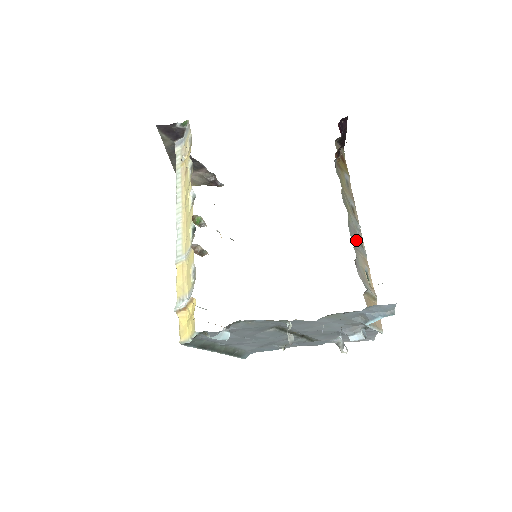
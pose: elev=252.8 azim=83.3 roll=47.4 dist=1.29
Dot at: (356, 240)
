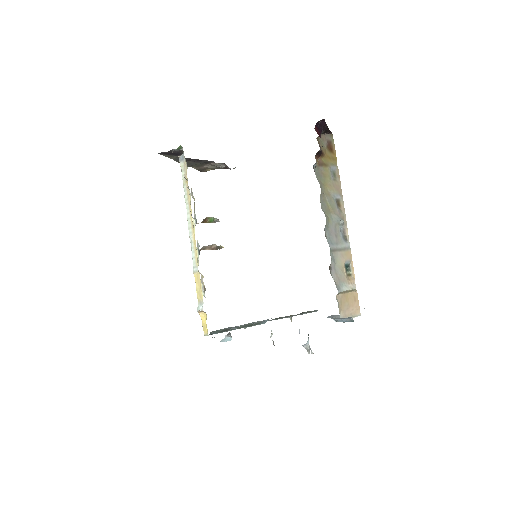
Dot at: (336, 240)
